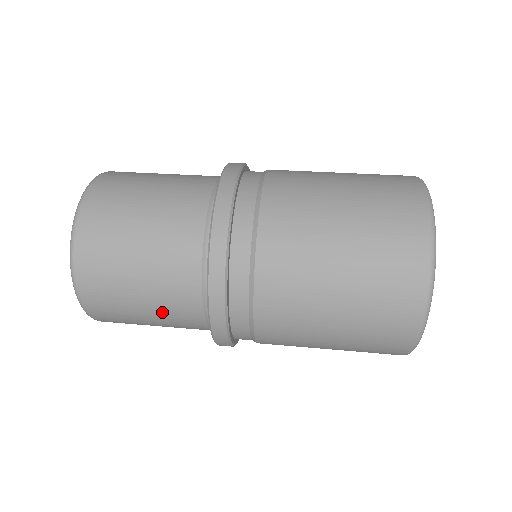
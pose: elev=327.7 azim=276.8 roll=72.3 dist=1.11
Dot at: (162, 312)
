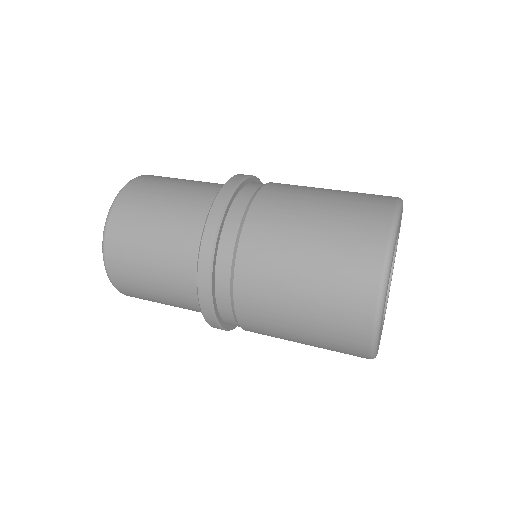
Dot at: occluded
